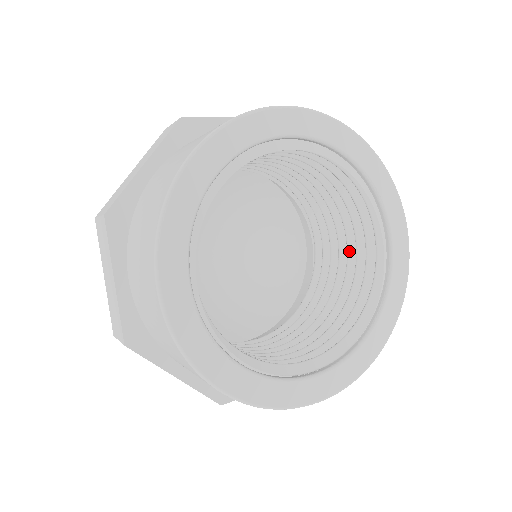
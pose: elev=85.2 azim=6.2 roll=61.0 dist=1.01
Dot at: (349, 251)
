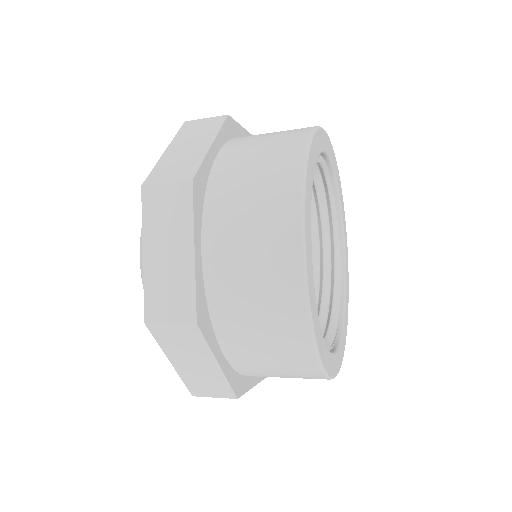
Dot at: occluded
